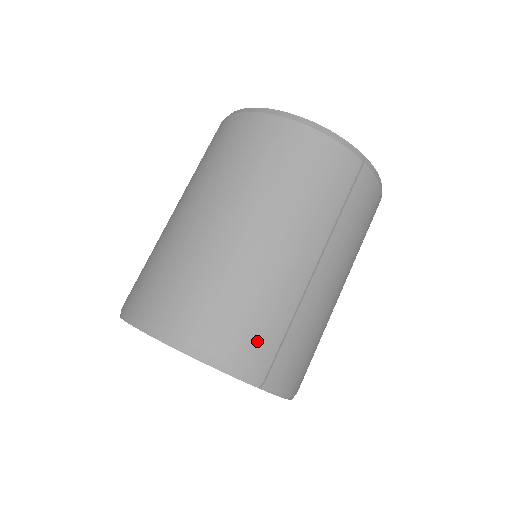
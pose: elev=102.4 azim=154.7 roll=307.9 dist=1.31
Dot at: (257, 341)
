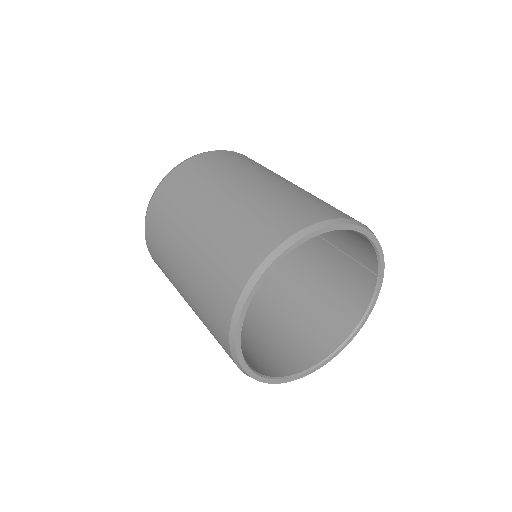
Dot at: occluded
